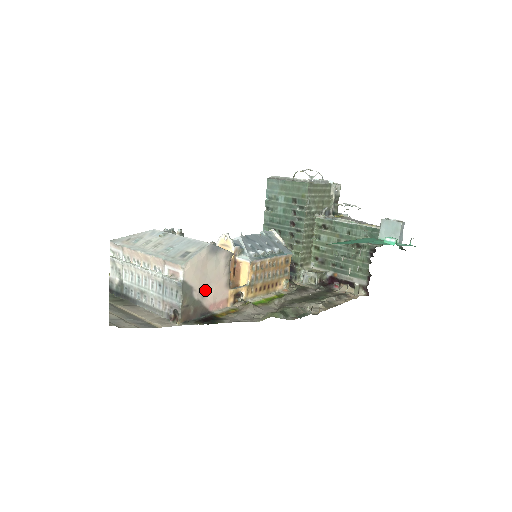
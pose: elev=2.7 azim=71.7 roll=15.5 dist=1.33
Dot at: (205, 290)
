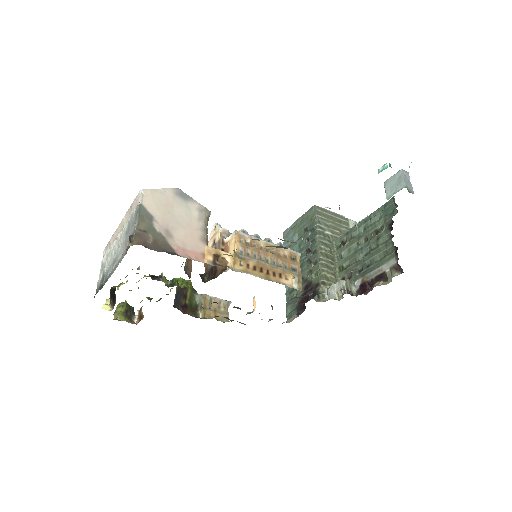
Dot at: (171, 230)
